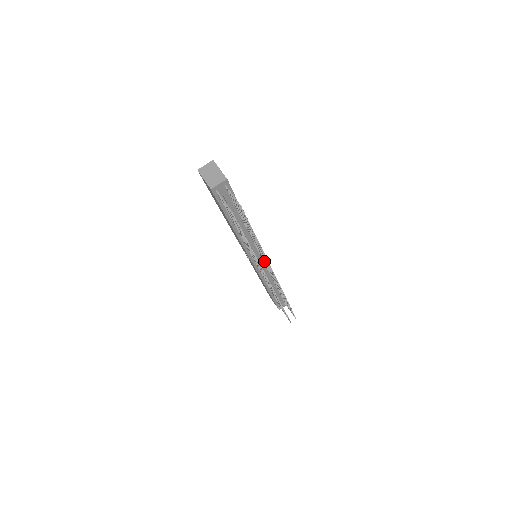
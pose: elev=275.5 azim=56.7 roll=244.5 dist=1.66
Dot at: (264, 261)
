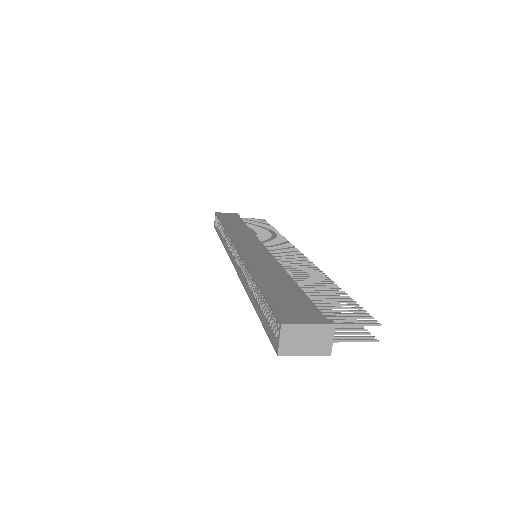
Dot at: (275, 254)
